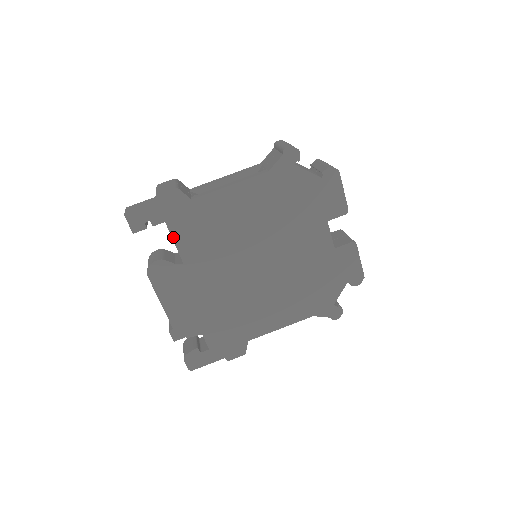
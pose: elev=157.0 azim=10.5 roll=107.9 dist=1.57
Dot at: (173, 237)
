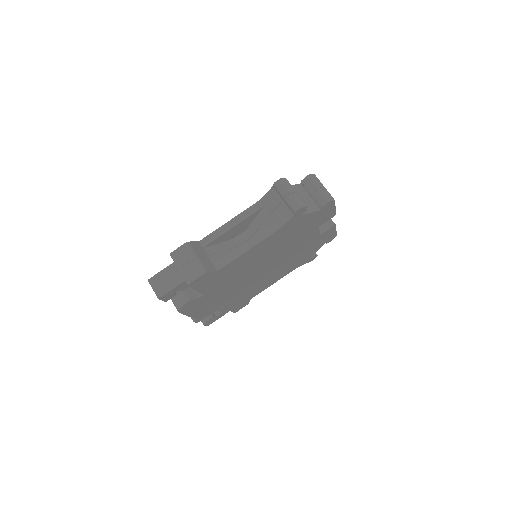
Dot at: (201, 293)
